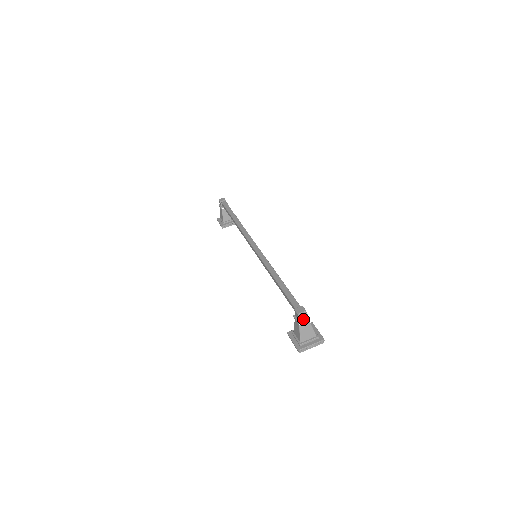
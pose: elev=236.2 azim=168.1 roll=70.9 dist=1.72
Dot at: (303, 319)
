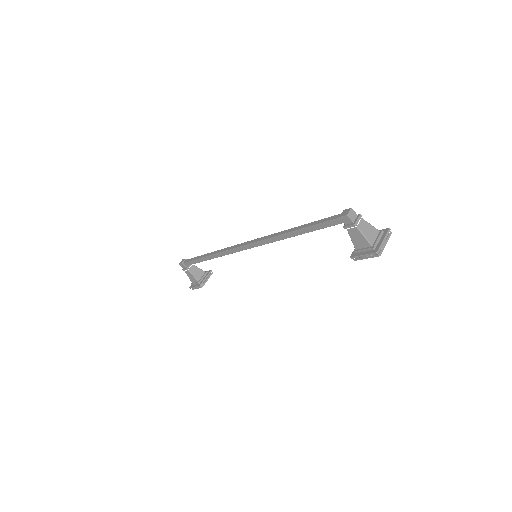
Dot at: (355, 219)
